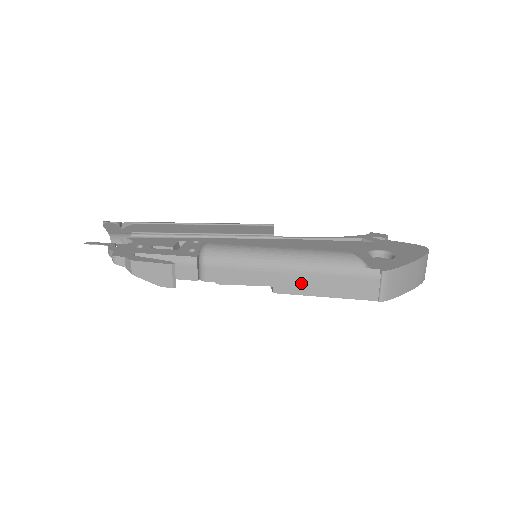
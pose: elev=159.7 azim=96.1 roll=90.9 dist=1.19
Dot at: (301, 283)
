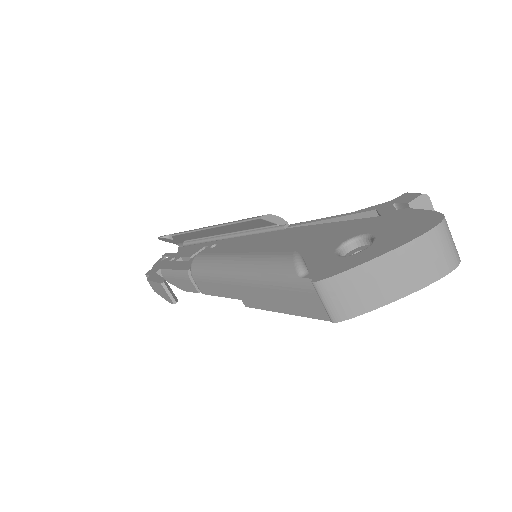
Dot at: (257, 297)
